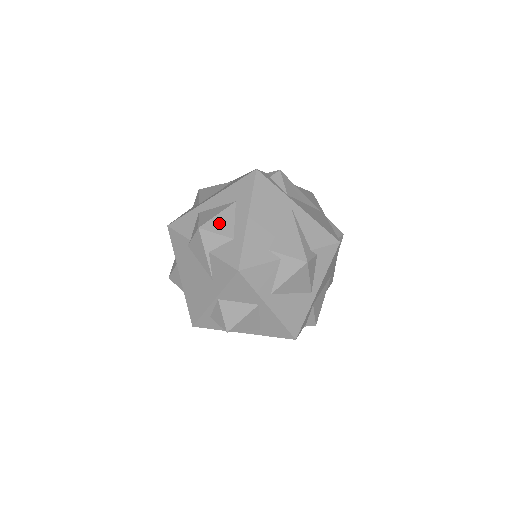
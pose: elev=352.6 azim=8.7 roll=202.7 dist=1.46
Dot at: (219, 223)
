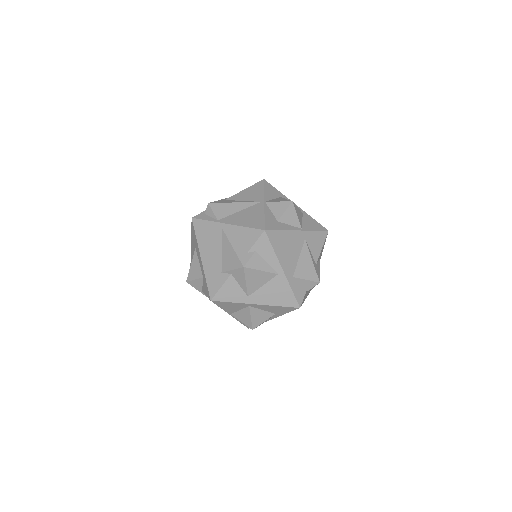
Dot at: (193, 271)
